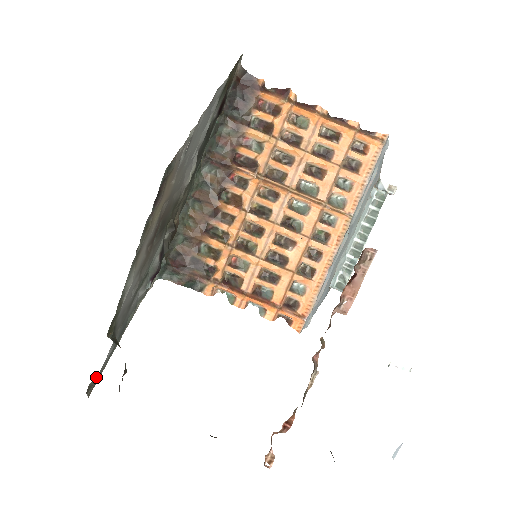
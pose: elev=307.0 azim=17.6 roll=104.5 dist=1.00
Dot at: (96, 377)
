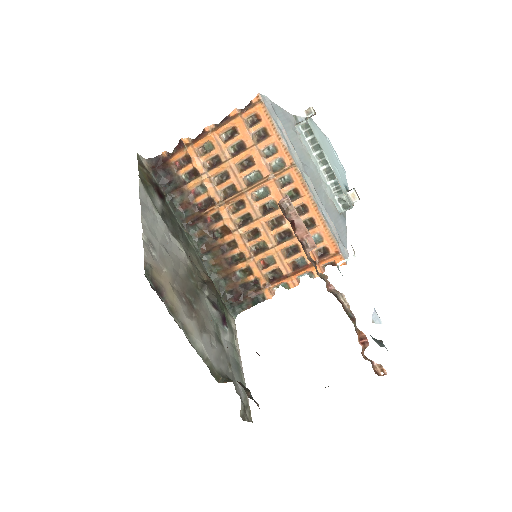
Dot at: (242, 408)
